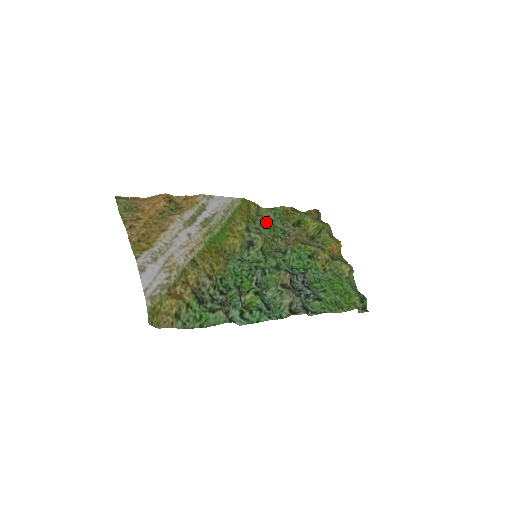
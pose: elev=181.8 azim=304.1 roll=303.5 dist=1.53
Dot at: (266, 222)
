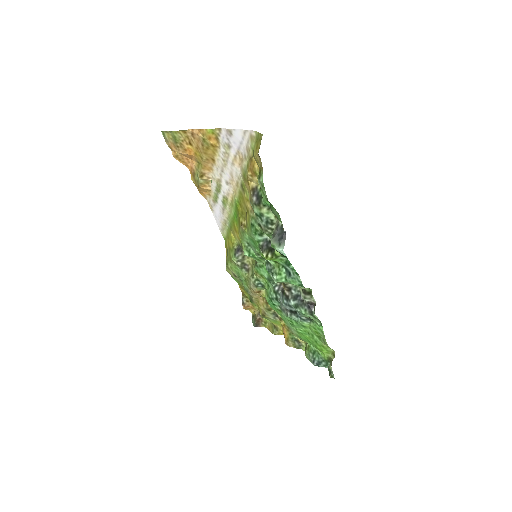
Dot at: (234, 273)
